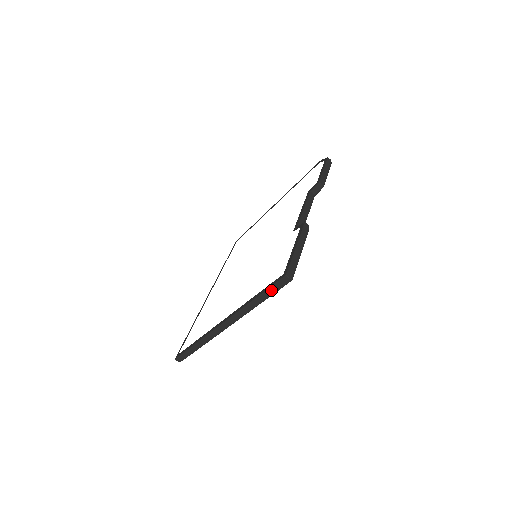
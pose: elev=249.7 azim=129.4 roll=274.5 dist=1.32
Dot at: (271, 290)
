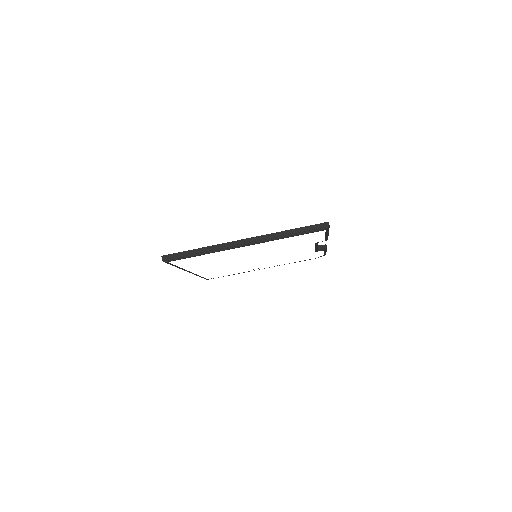
Dot at: (309, 228)
